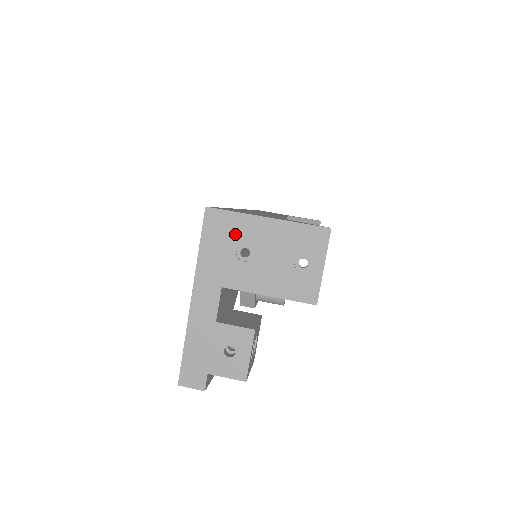
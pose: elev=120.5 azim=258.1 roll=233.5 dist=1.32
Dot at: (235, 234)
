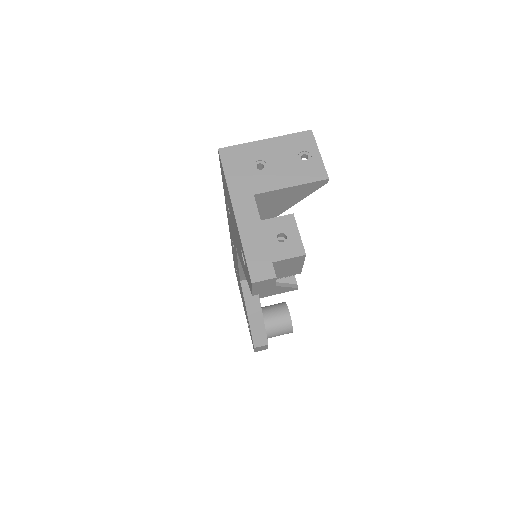
Dot at: (247, 157)
